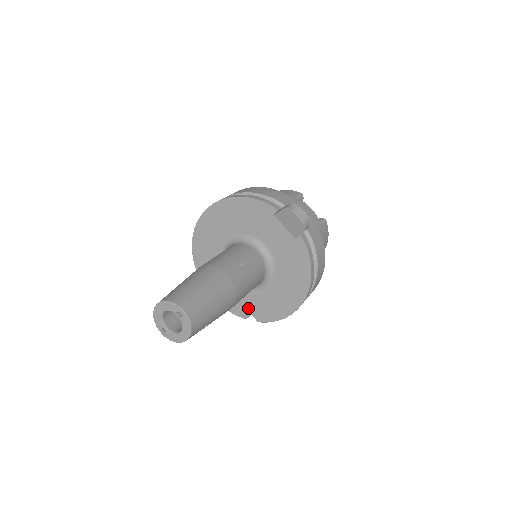
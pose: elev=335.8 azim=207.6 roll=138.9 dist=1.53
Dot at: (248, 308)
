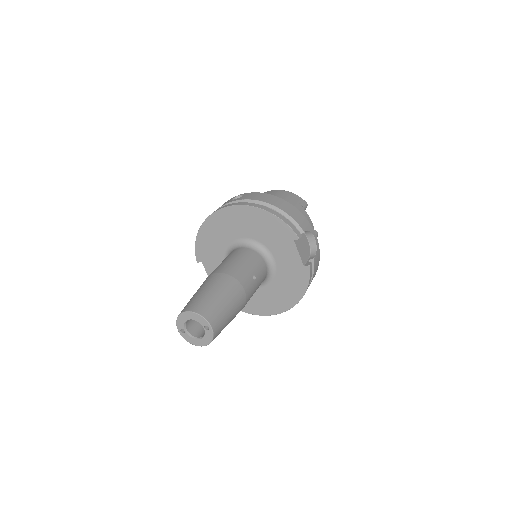
Dot at: occluded
